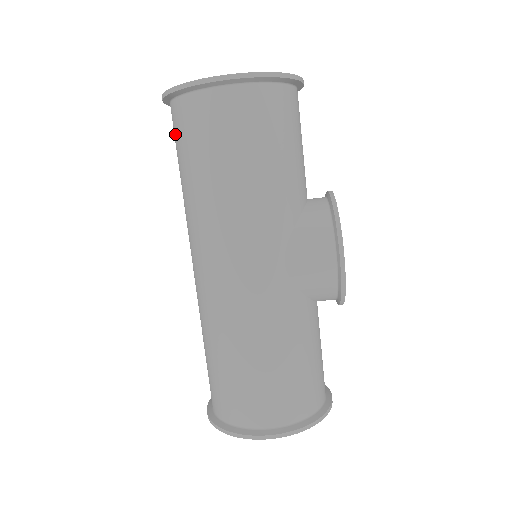
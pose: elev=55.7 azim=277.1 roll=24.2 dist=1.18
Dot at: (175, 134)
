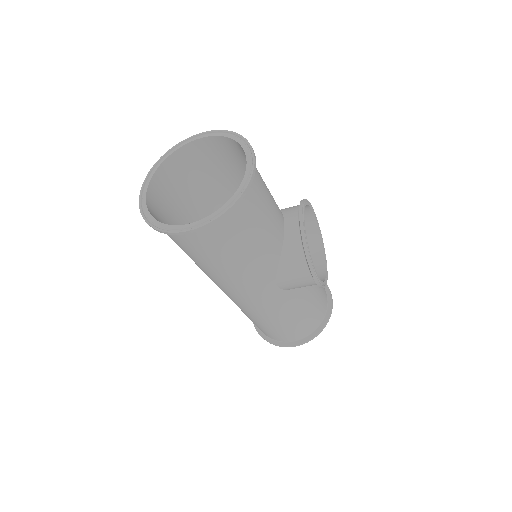
Dot at: occluded
